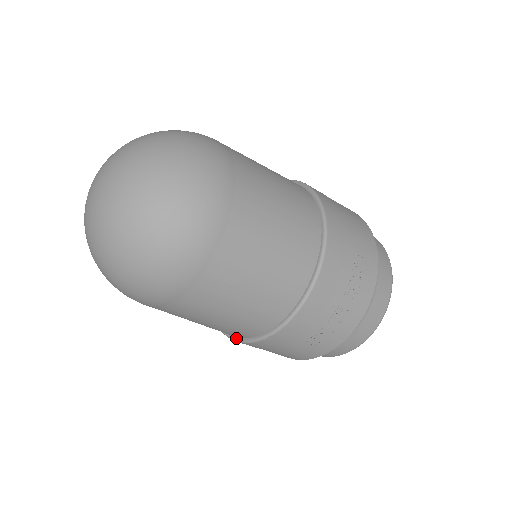
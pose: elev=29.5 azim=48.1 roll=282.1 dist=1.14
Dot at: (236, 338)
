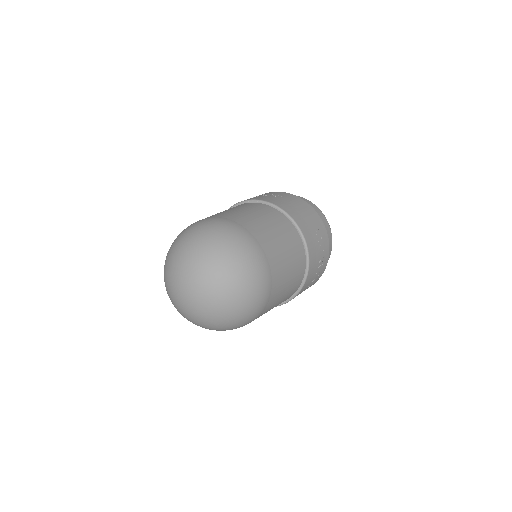
Dot at: occluded
